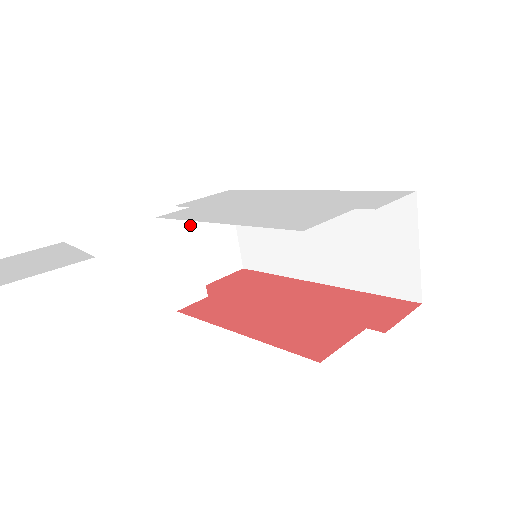
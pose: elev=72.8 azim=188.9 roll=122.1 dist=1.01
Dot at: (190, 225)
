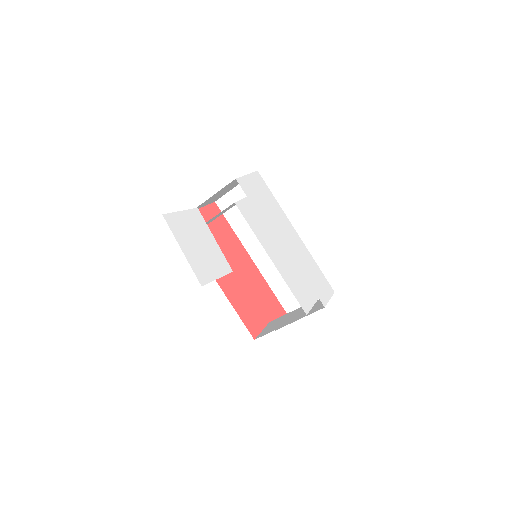
Dot at: occluded
